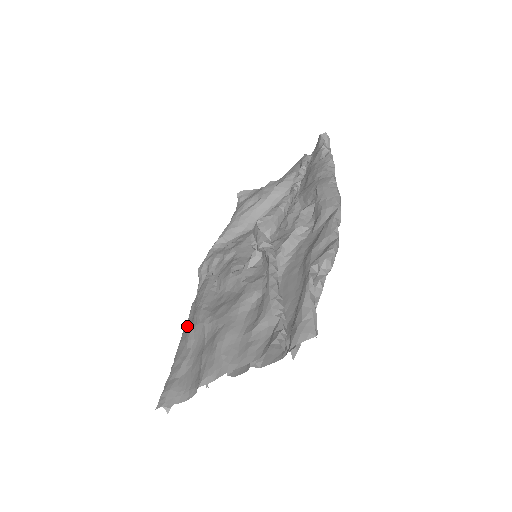
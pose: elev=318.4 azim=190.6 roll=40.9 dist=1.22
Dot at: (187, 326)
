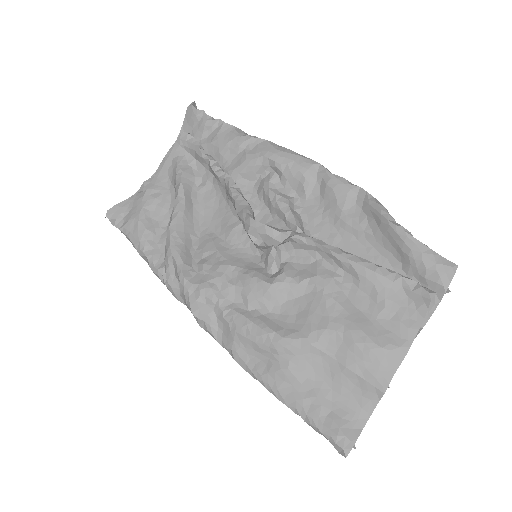
Dot at: (263, 370)
